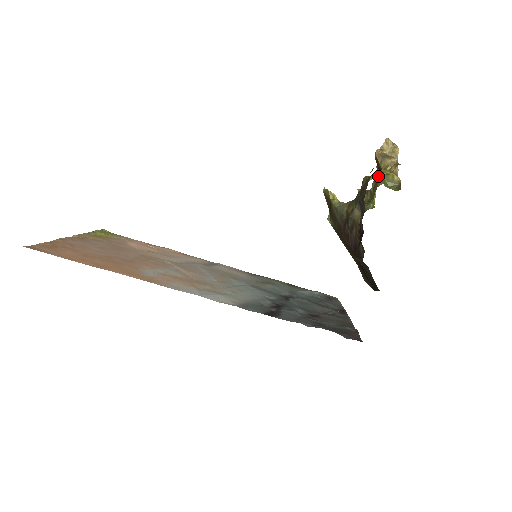
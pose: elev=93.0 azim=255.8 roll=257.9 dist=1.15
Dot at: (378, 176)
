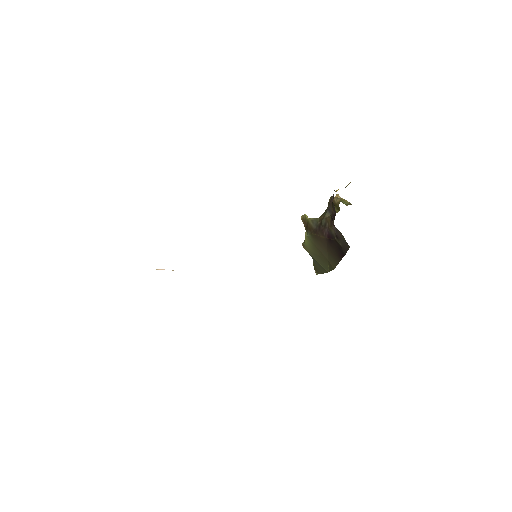
Dot at: occluded
